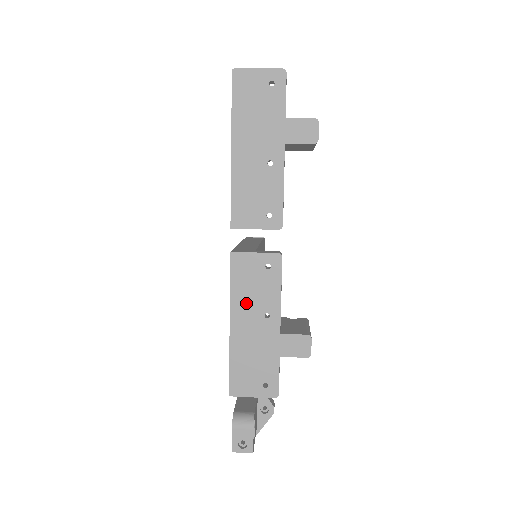
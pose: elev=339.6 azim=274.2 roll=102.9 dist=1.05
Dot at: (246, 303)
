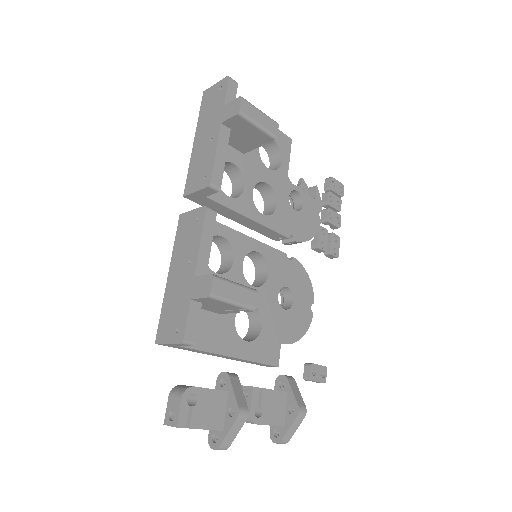
Dot at: (180, 254)
